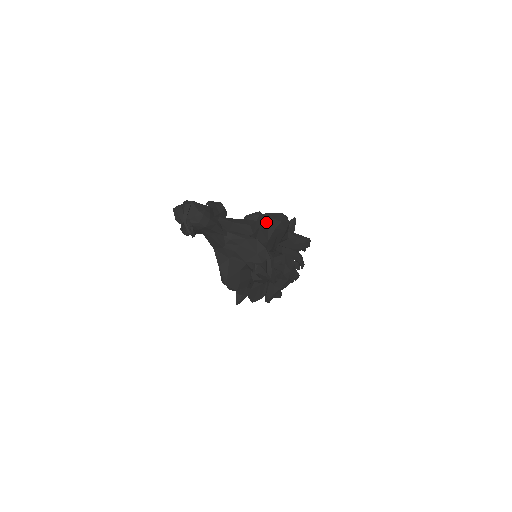
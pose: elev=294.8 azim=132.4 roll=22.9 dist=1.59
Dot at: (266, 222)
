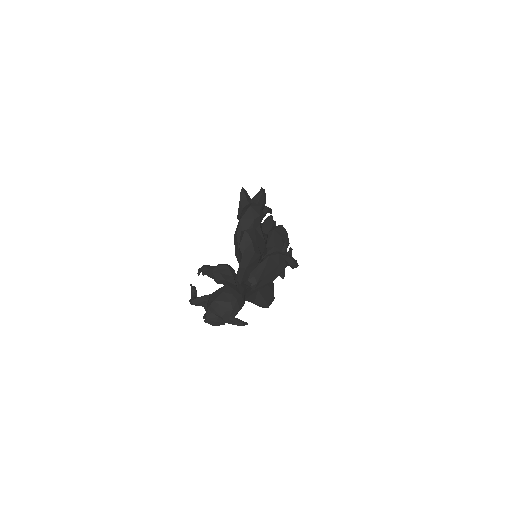
Dot at: (255, 232)
